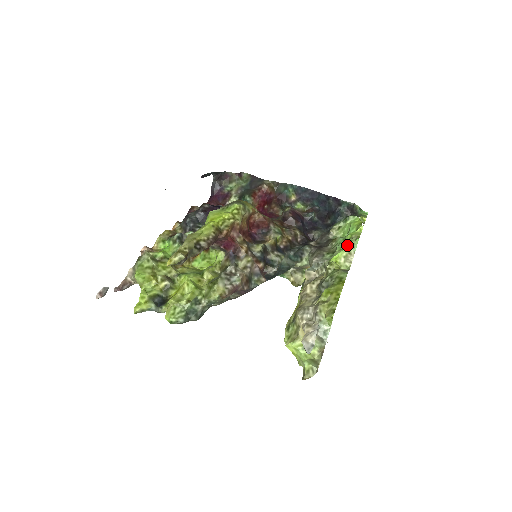
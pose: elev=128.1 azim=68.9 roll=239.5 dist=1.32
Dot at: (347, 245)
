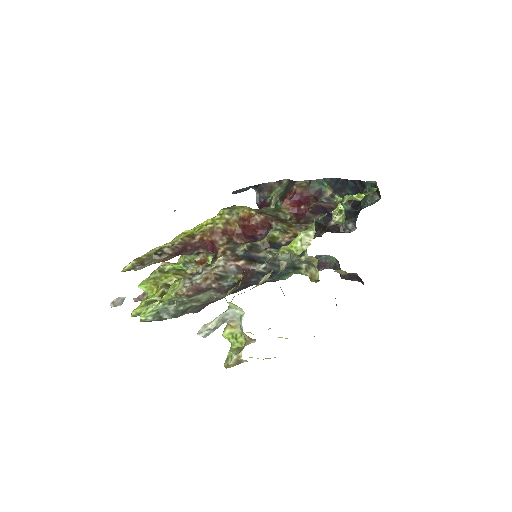
Dot at: (311, 227)
